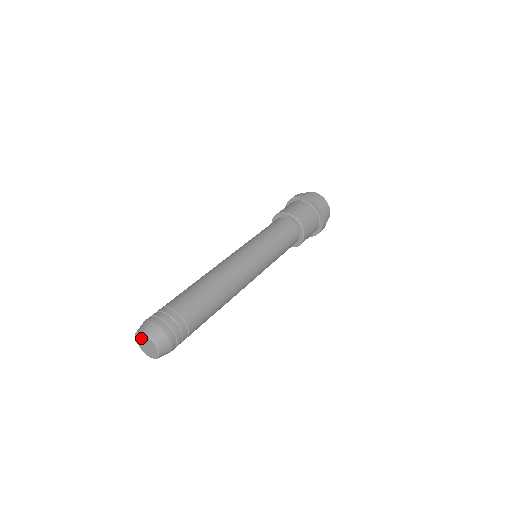
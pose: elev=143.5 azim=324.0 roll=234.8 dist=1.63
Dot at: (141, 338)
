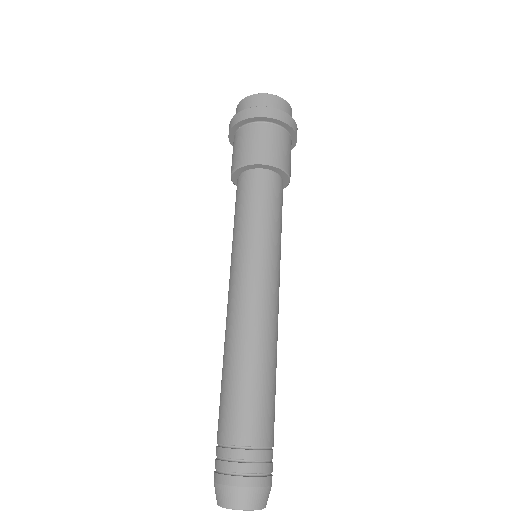
Dot at: (245, 509)
